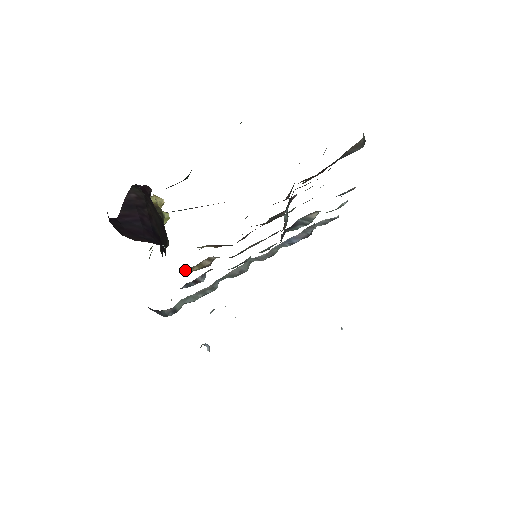
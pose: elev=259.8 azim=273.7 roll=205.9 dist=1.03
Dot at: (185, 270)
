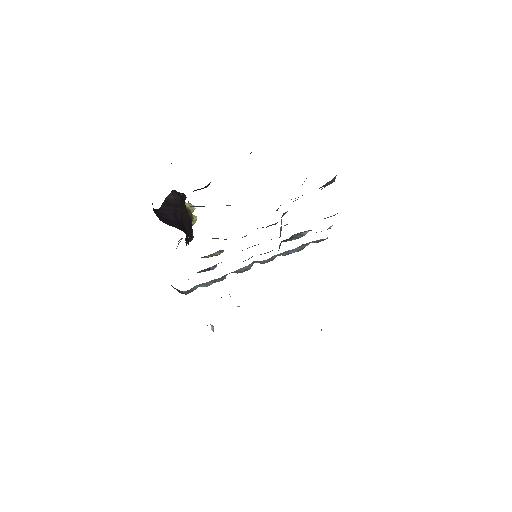
Dot at: (201, 257)
